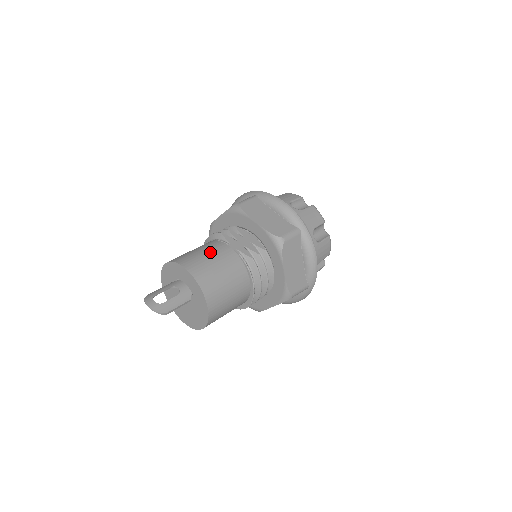
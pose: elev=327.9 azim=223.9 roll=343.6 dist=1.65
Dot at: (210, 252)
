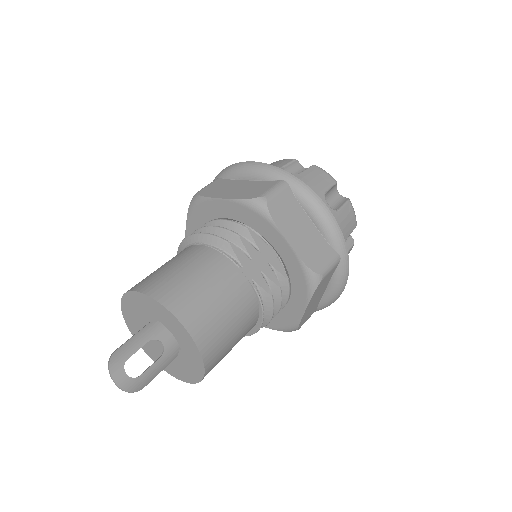
Dot at: (216, 285)
